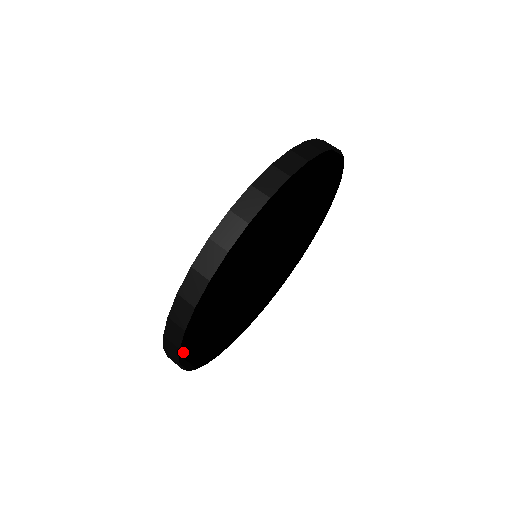
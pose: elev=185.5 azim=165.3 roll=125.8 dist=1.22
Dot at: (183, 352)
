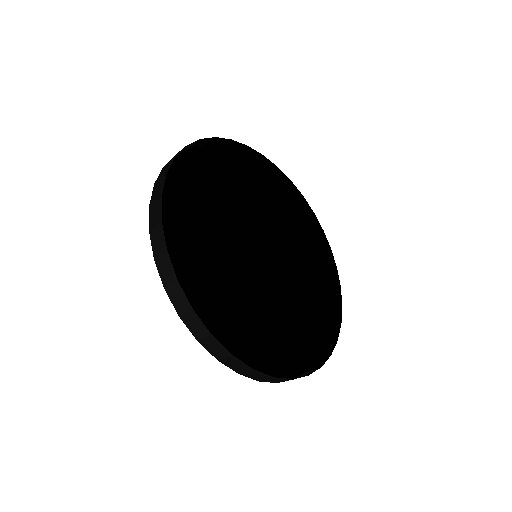
Dot at: occluded
